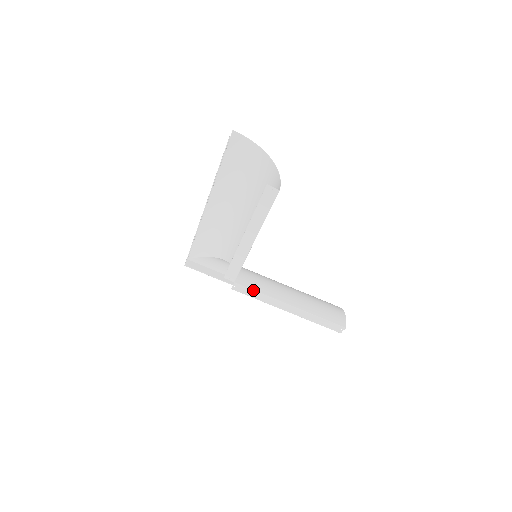
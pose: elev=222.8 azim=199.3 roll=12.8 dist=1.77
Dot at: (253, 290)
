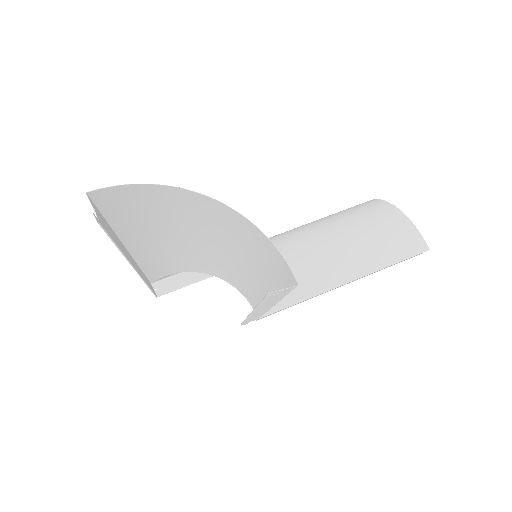
Dot at: occluded
